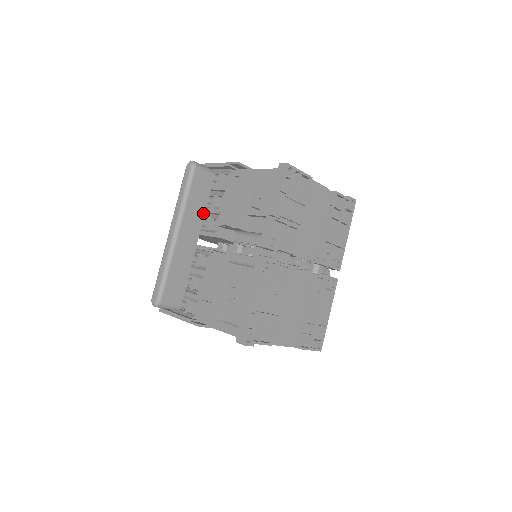
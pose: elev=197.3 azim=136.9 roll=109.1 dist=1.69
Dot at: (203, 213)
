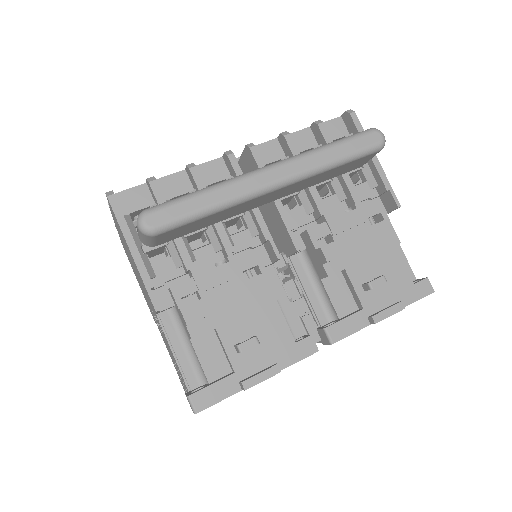
Dot at: (307, 187)
